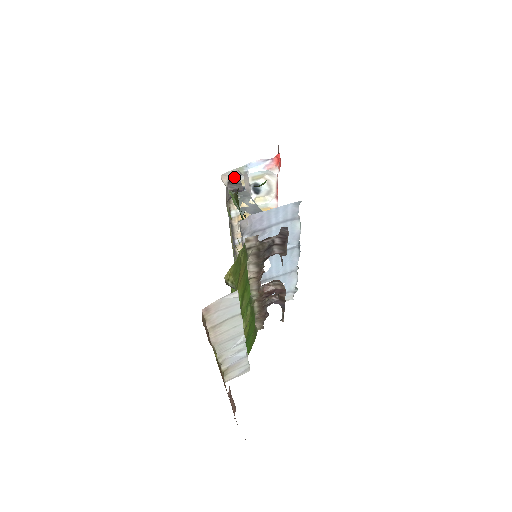
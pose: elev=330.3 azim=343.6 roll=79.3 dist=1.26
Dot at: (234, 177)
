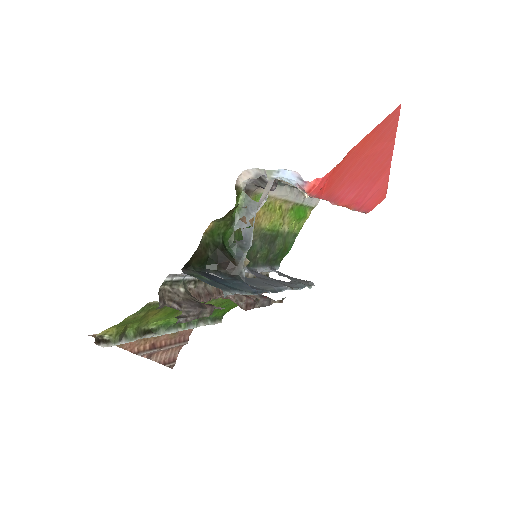
Dot at: (264, 174)
